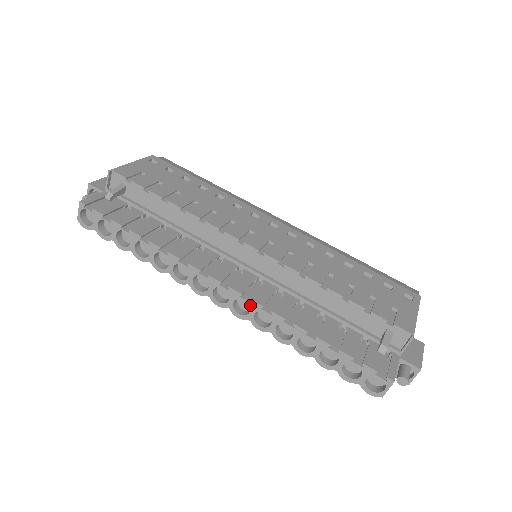
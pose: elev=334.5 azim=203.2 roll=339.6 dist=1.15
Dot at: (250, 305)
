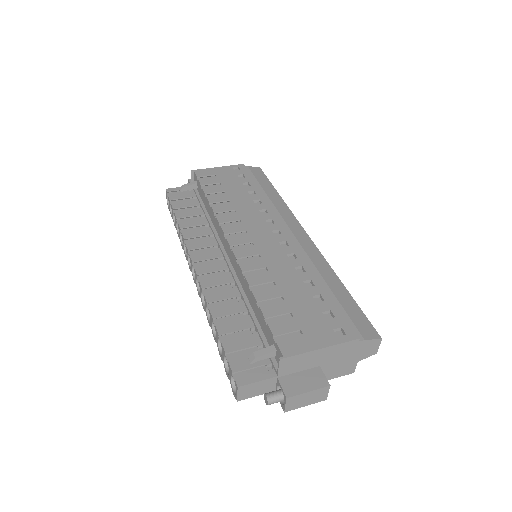
Dot at: (199, 285)
